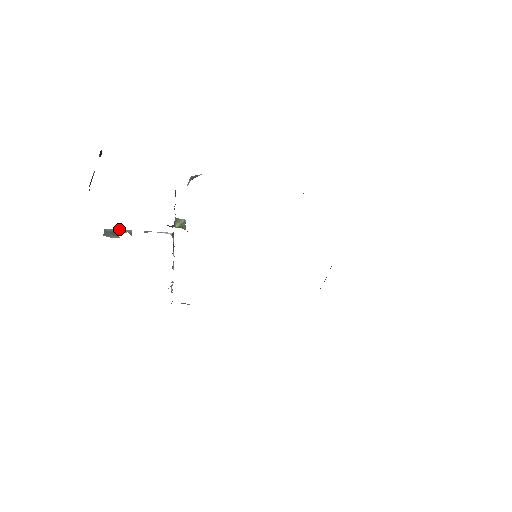
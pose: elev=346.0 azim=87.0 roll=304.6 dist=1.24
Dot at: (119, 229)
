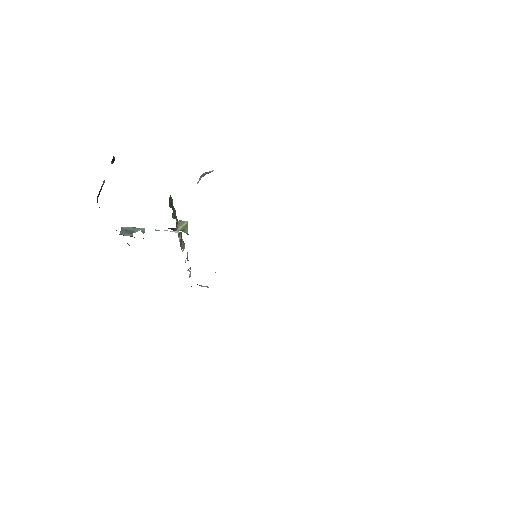
Dot at: (134, 227)
